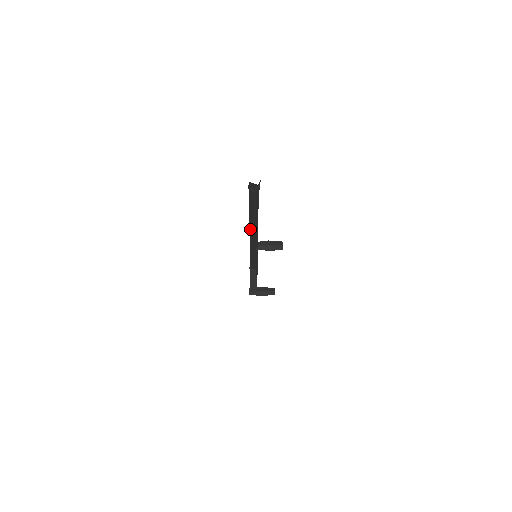
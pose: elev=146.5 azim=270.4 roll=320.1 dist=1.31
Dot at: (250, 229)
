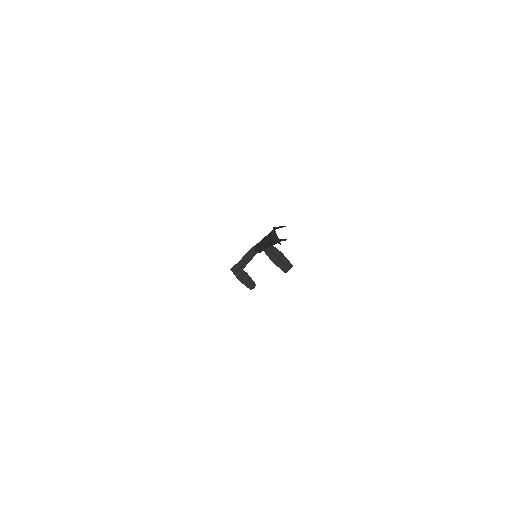
Dot at: (263, 240)
